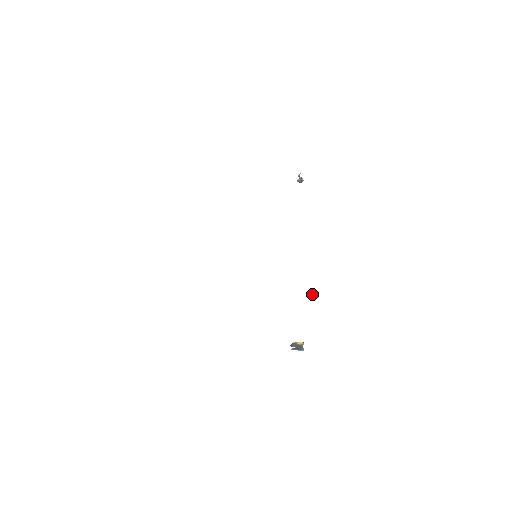
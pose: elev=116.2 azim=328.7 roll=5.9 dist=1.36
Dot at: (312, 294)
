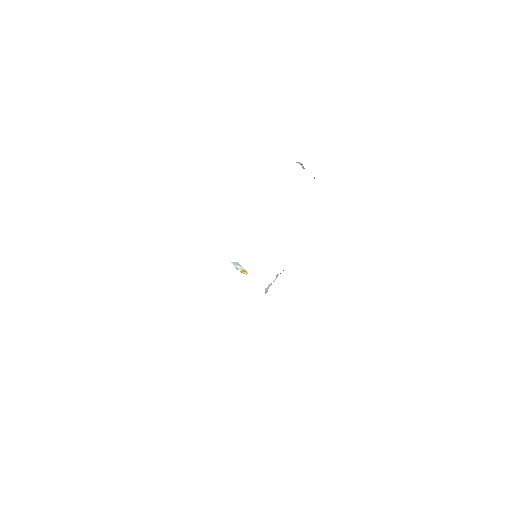
Dot at: (277, 275)
